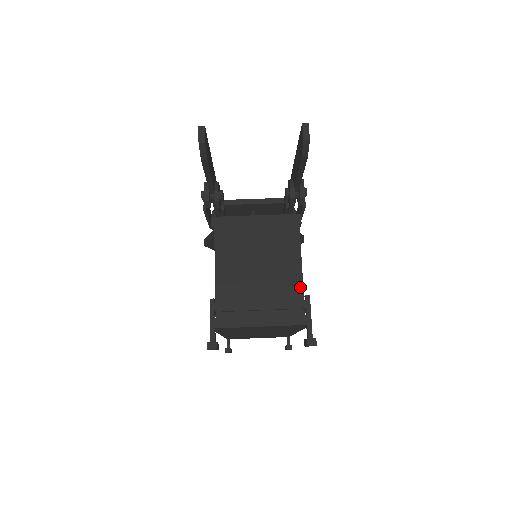
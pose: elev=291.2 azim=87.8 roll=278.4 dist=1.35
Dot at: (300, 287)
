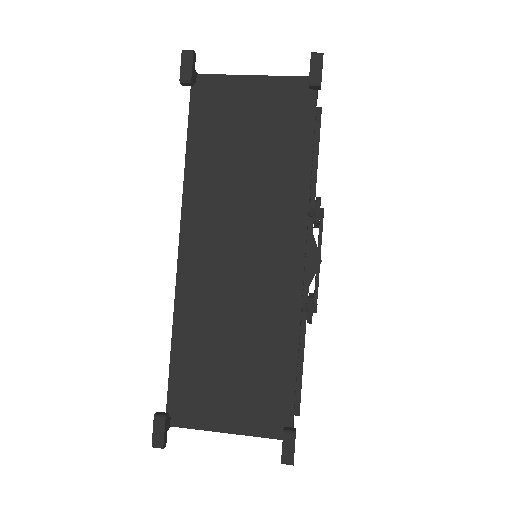
Dot at: occluded
